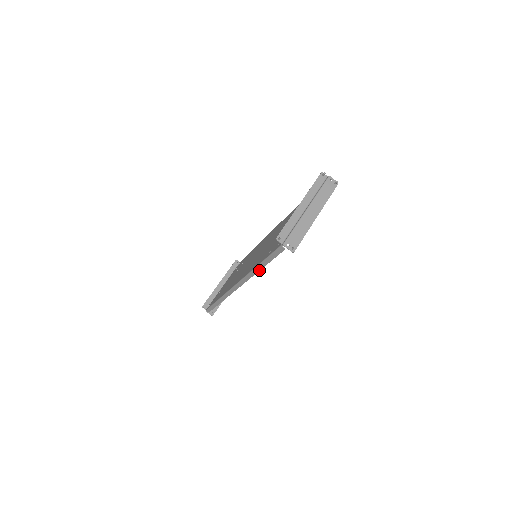
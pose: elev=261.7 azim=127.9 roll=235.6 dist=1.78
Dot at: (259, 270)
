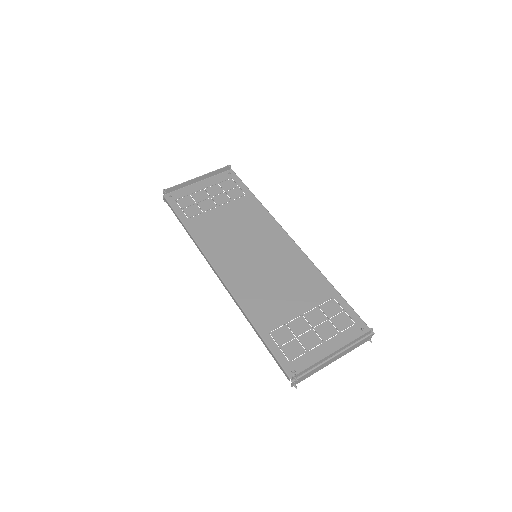
Dot at: (252, 326)
